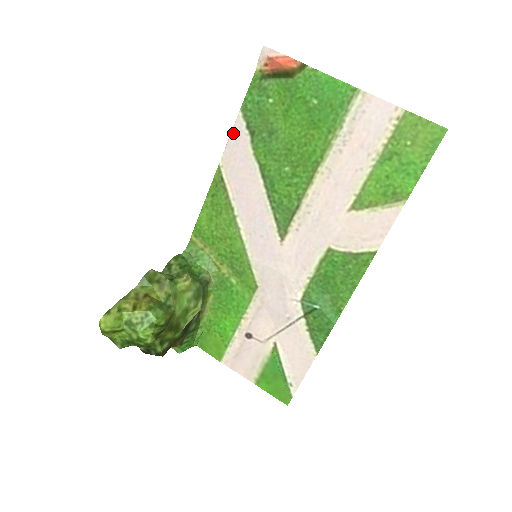
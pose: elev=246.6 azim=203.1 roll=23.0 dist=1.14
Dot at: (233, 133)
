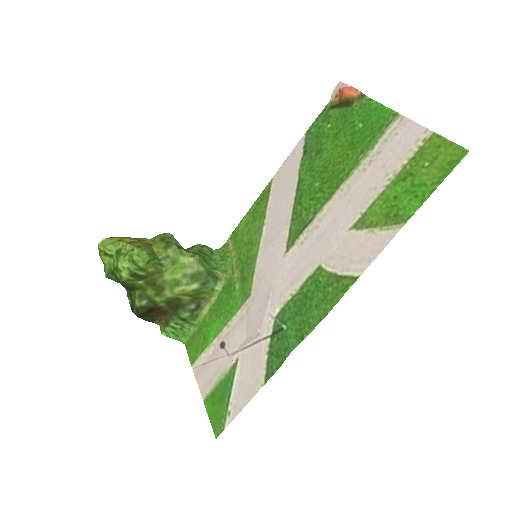
Dot at: (293, 152)
